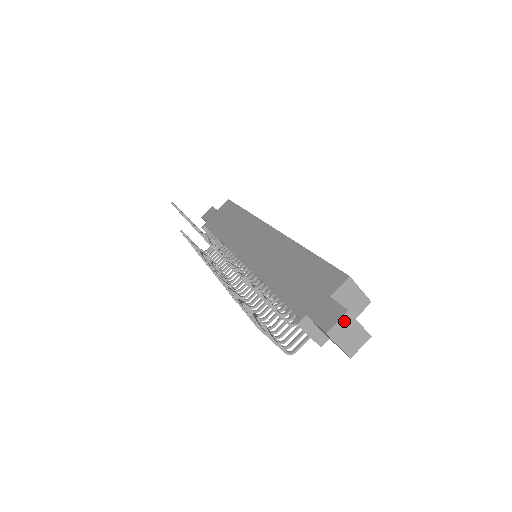
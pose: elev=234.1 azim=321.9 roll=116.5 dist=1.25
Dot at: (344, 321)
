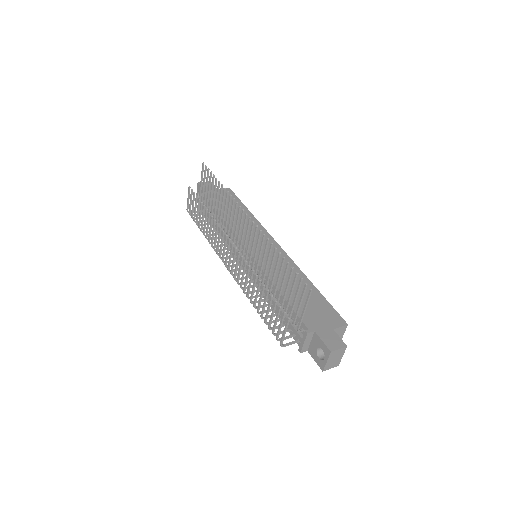
Dot at: (341, 350)
